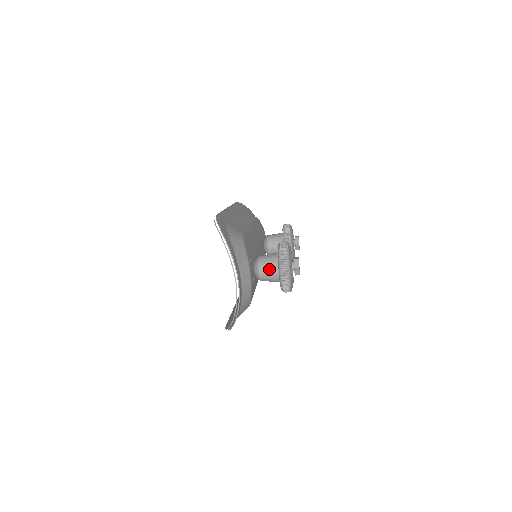
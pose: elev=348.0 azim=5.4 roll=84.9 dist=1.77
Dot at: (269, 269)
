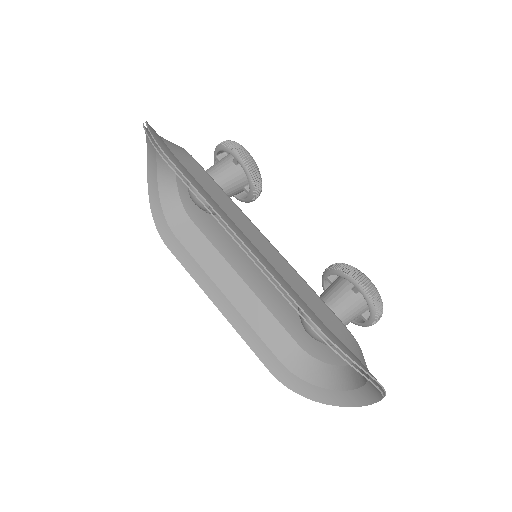
Dot at: (351, 321)
